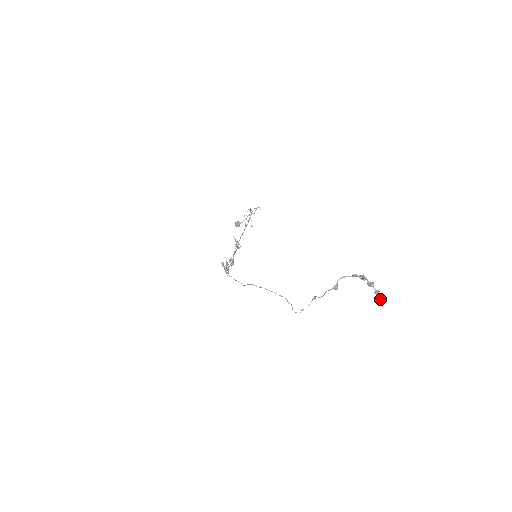
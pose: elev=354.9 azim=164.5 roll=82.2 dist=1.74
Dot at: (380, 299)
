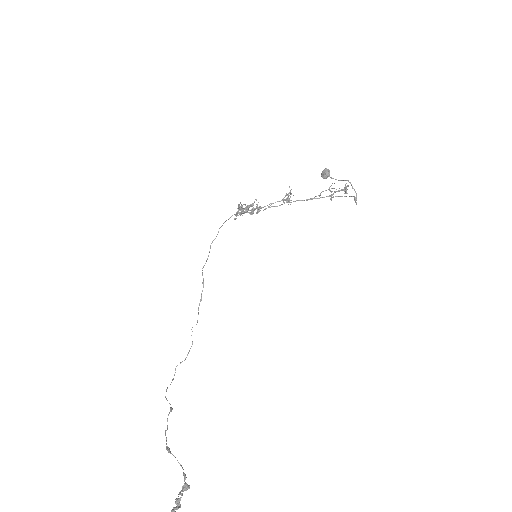
Dot at: out of frame
